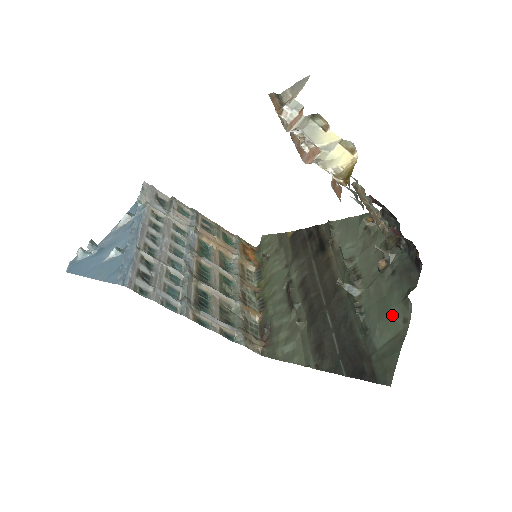
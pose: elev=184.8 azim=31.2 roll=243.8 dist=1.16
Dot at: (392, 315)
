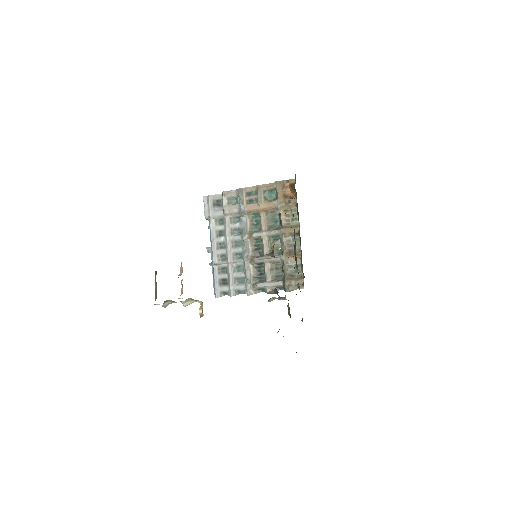
Dot at: occluded
